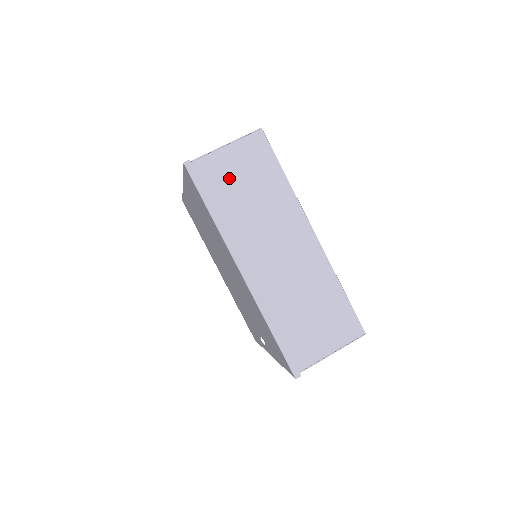
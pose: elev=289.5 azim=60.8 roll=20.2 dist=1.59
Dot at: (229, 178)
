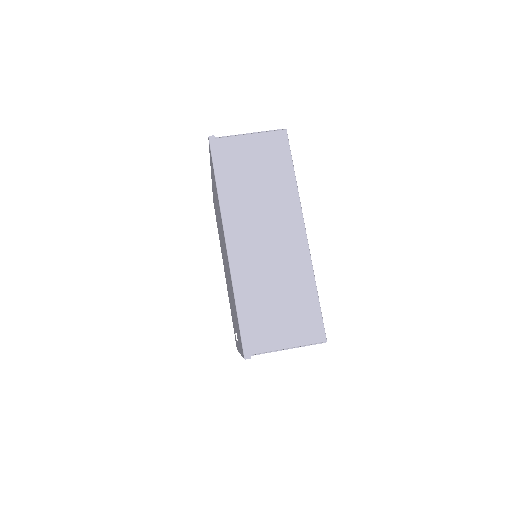
Dot at: (243, 161)
